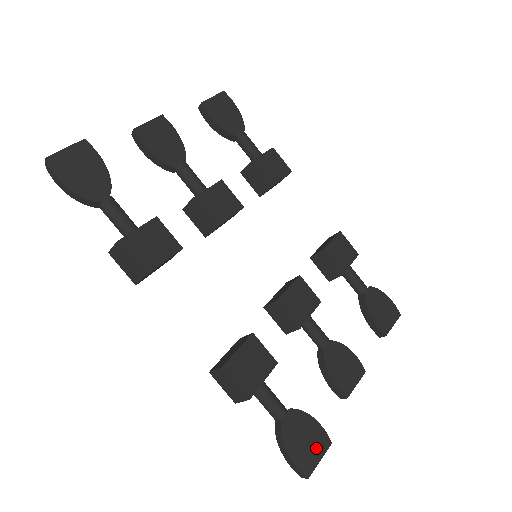
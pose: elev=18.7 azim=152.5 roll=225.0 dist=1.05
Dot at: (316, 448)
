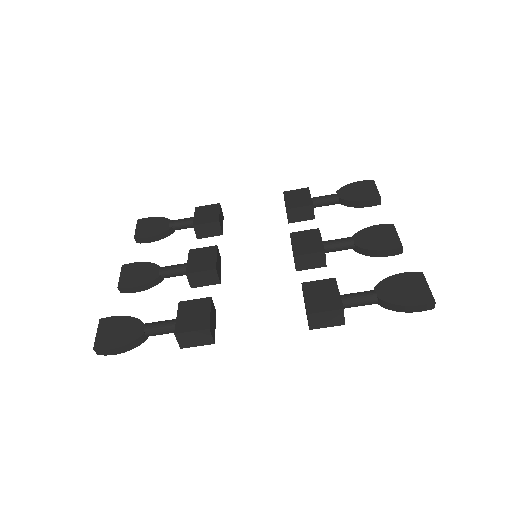
Dot at: (417, 285)
